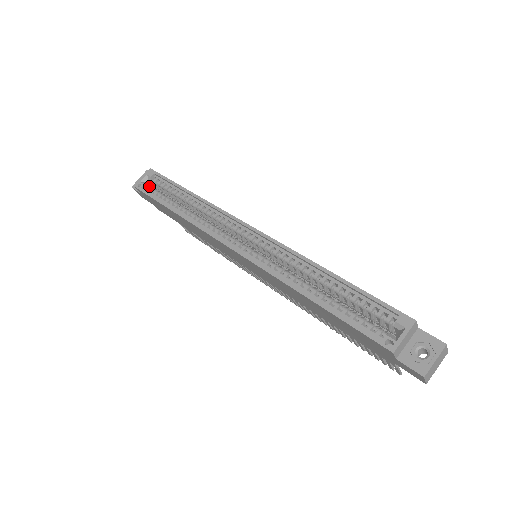
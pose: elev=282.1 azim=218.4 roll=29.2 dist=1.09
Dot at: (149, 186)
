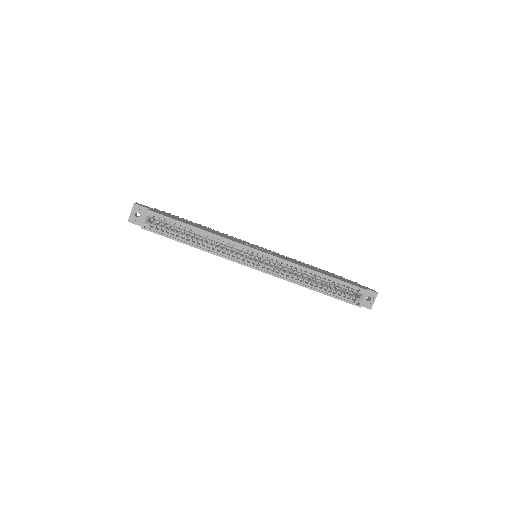
Dot at: (152, 224)
